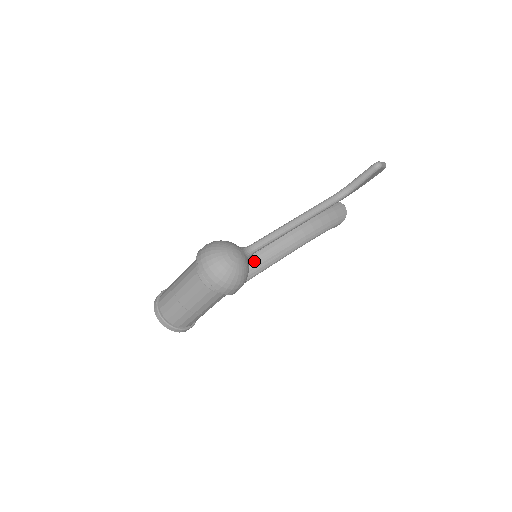
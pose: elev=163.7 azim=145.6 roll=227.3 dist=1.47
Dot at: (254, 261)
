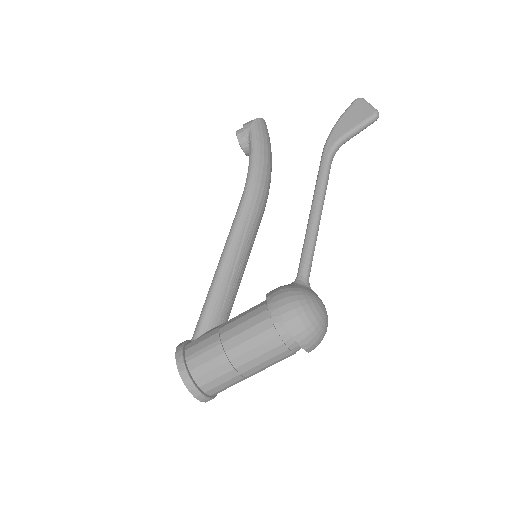
Dot at: (246, 259)
